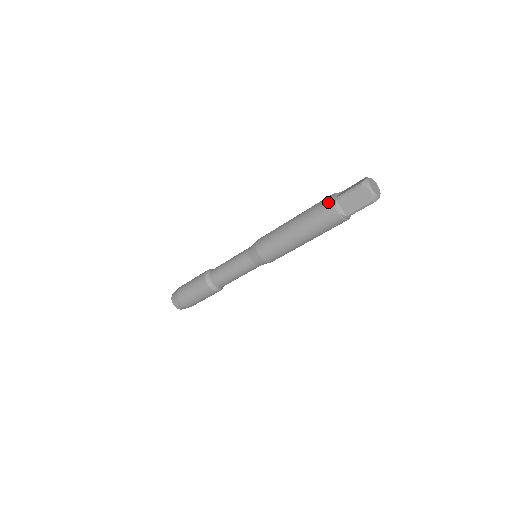
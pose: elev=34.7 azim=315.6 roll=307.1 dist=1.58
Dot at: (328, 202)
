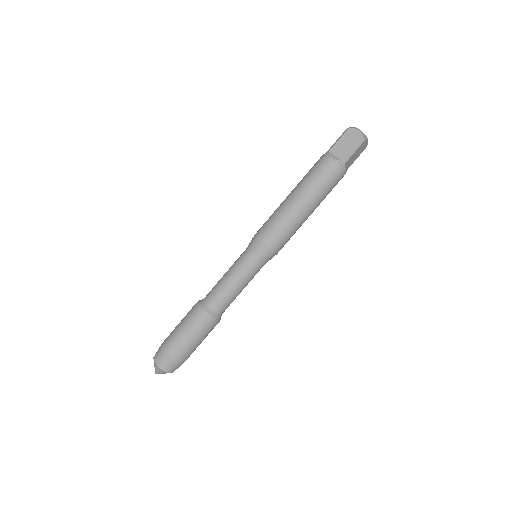
Dot at: (321, 157)
